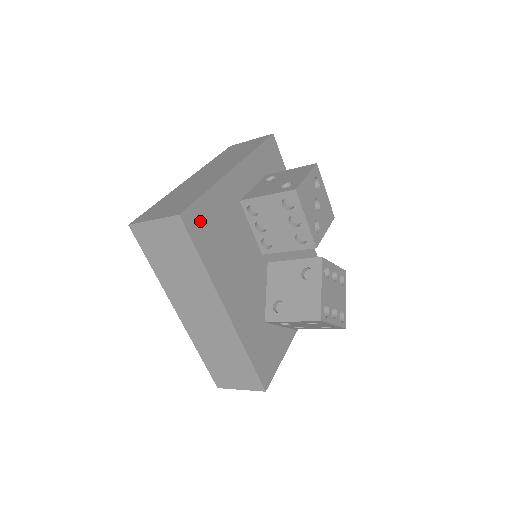
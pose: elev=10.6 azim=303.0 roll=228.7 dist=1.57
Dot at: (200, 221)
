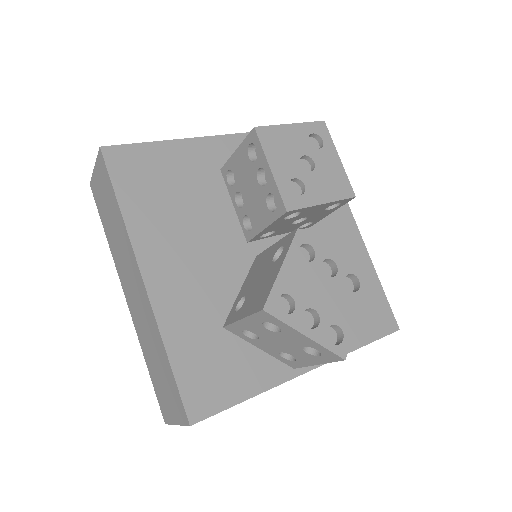
Dot at: (135, 165)
